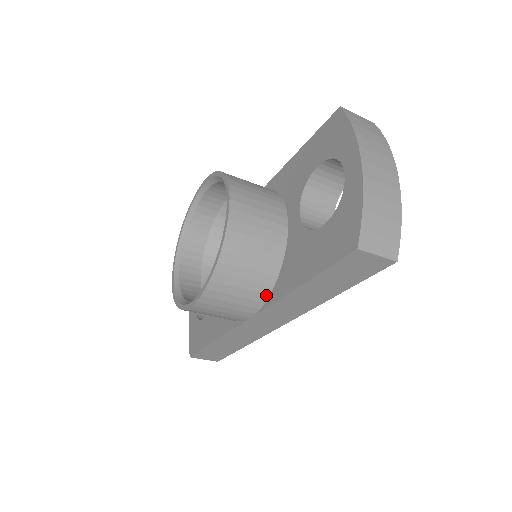
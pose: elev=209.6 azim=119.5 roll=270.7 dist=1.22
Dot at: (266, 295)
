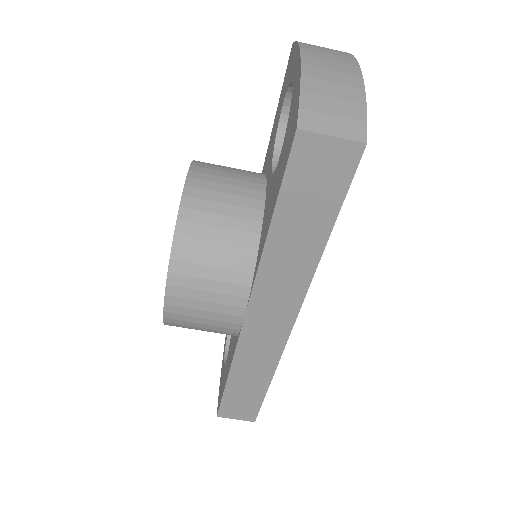
Dot at: (249, 275)
